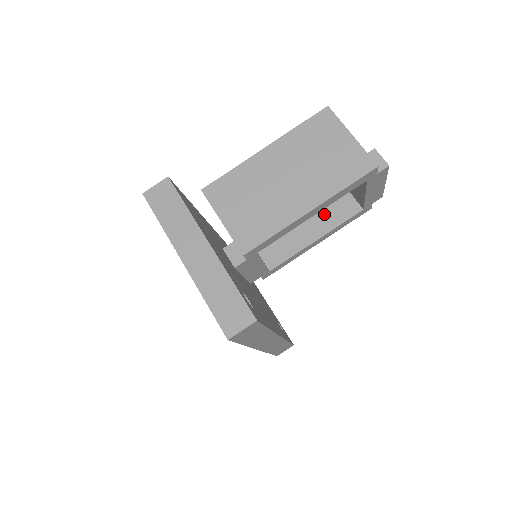
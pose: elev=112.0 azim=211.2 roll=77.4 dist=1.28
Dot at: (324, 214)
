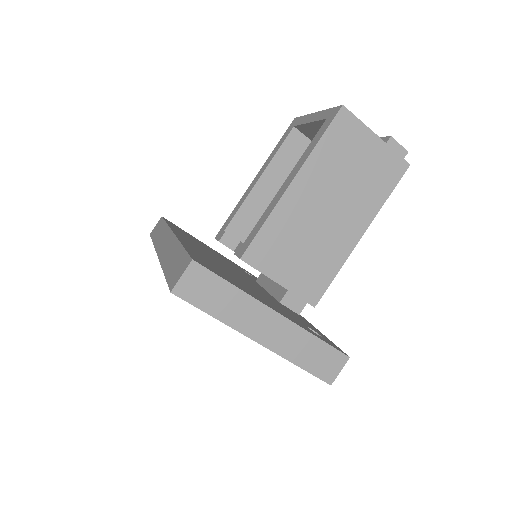
Dot at: occluded
